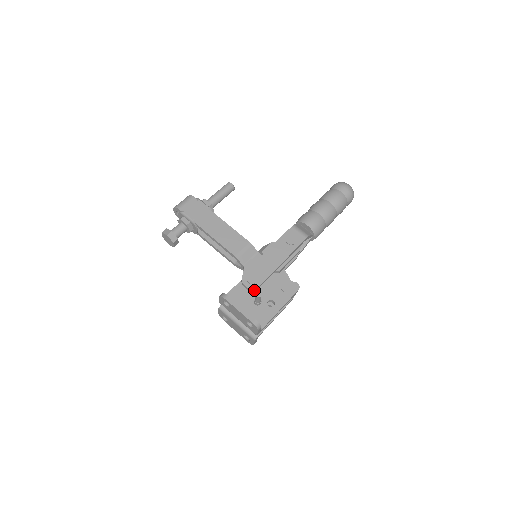
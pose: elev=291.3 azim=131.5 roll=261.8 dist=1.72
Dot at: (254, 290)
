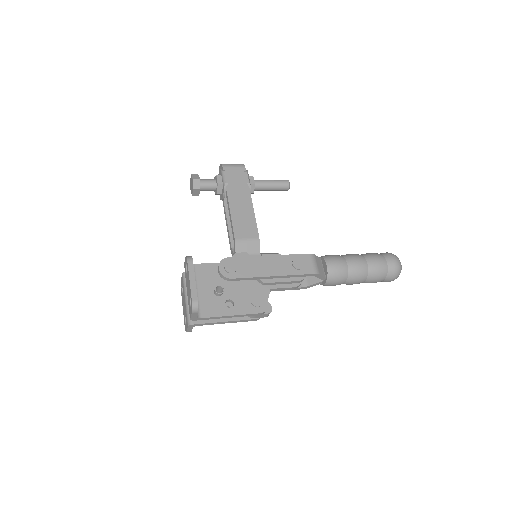
Dot at: (225, 280)
